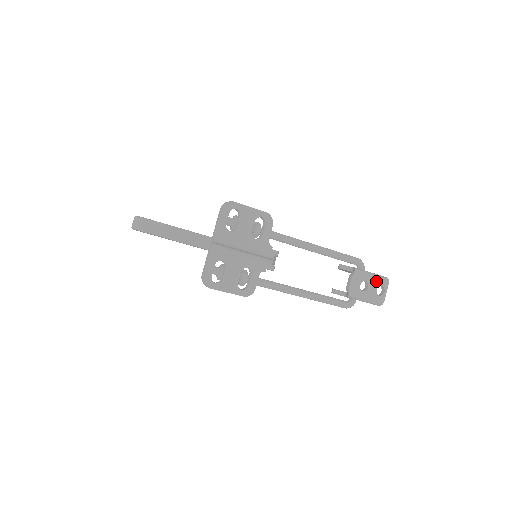
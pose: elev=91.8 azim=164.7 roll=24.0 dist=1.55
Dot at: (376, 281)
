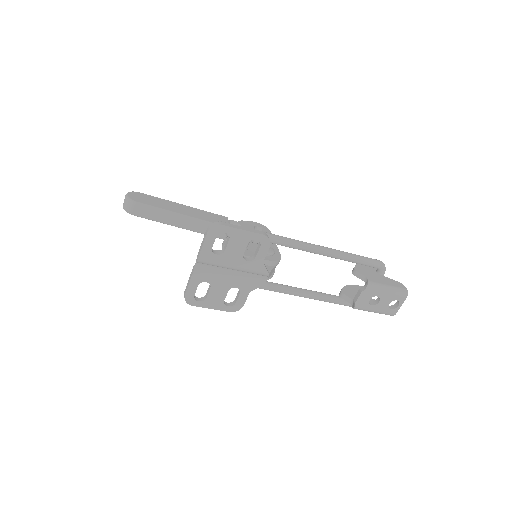
Dot at: (391, 296)
